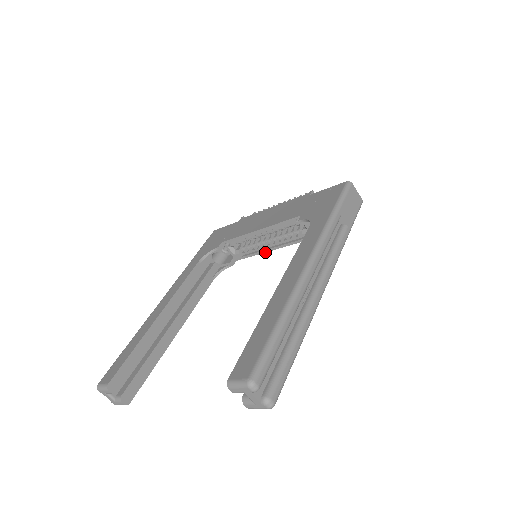
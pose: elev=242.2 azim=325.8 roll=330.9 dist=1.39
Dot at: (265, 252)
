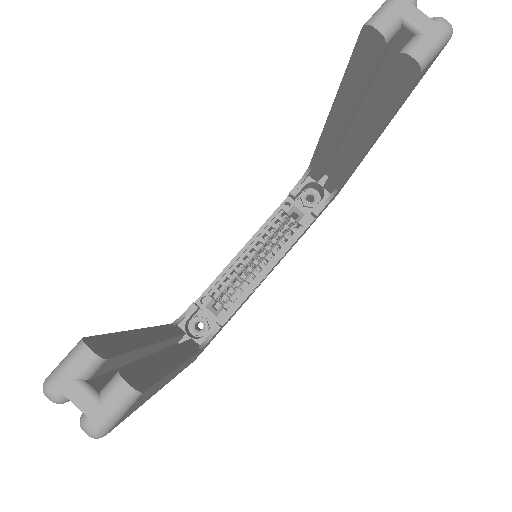
Dot at: (259, 282)
